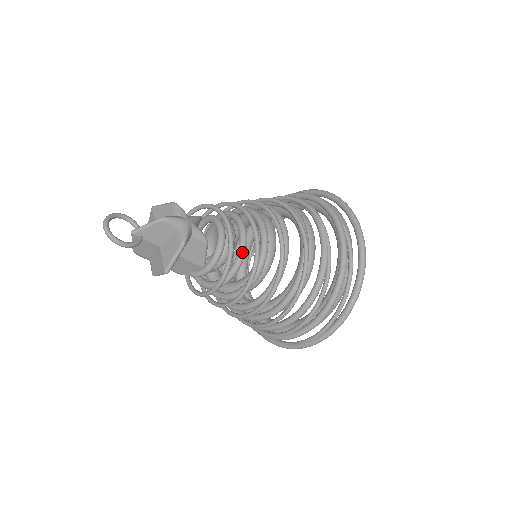
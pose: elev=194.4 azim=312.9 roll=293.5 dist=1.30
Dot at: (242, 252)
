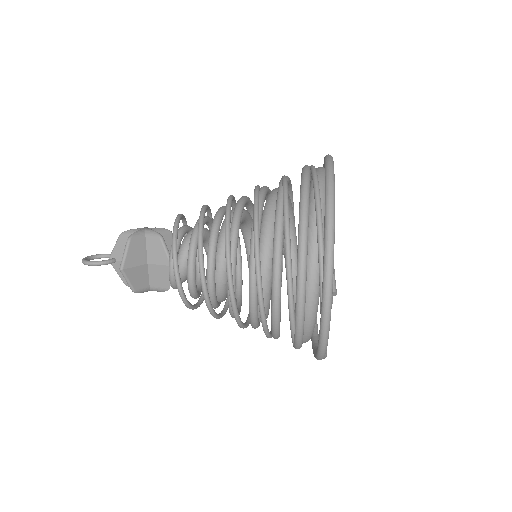
Dot at: (193, 231)
